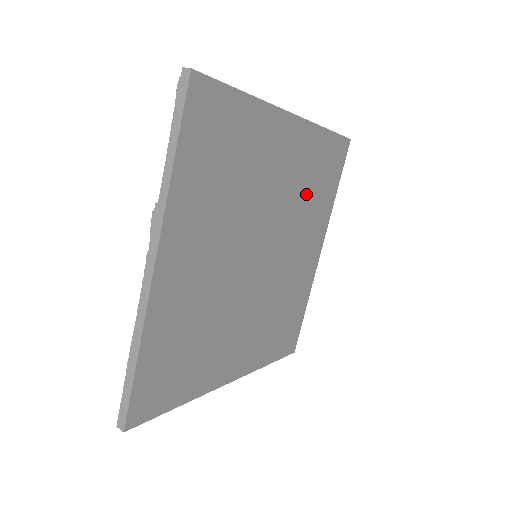
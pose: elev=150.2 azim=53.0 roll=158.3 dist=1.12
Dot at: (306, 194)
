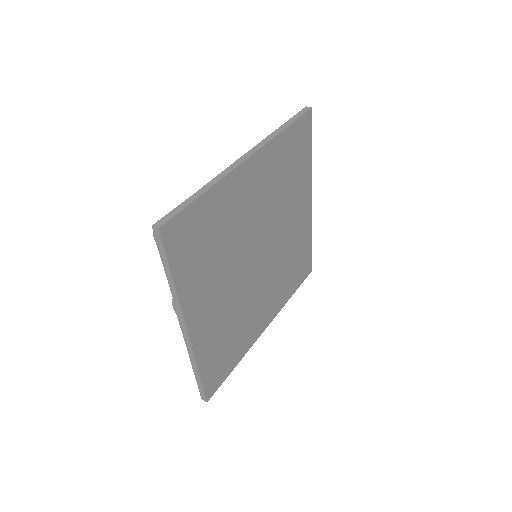
Dot at: (283, 186)
